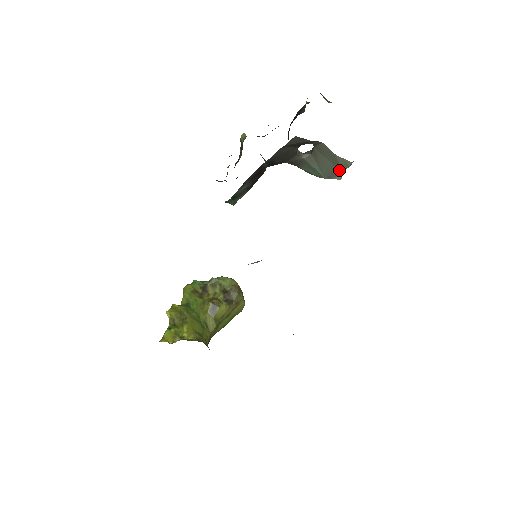
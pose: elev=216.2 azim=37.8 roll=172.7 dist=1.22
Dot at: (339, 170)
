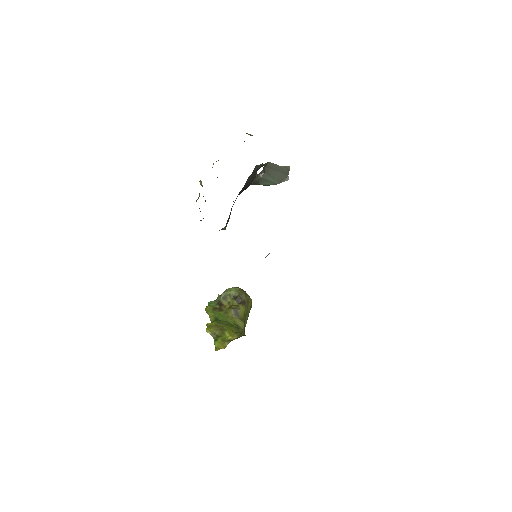
Dot at: (285, 174)
